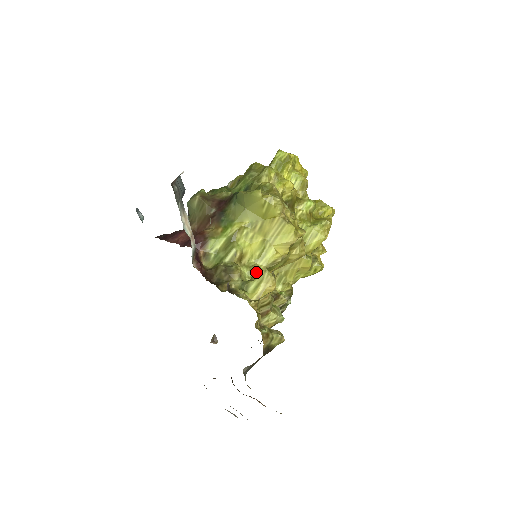
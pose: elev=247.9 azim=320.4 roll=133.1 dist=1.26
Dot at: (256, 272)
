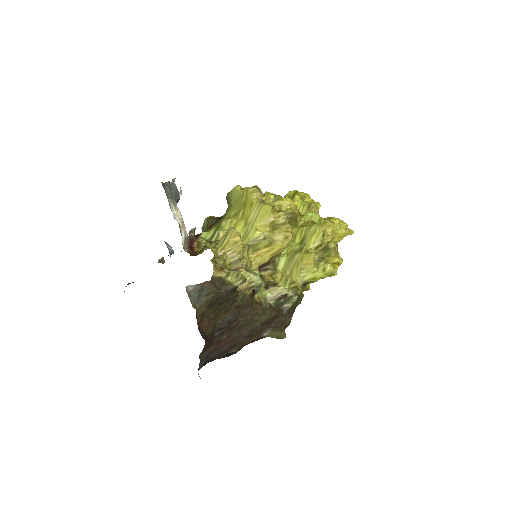
Dot at: occluded
